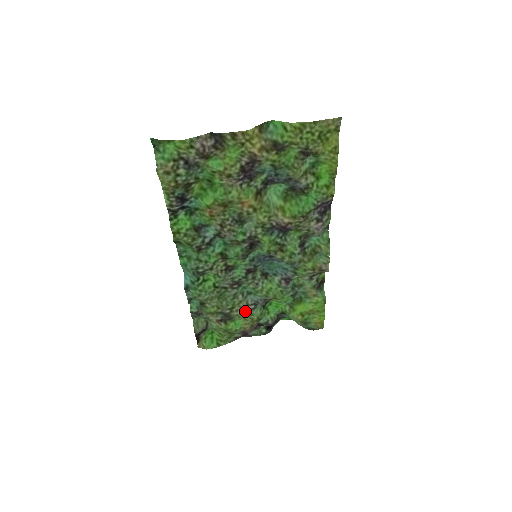
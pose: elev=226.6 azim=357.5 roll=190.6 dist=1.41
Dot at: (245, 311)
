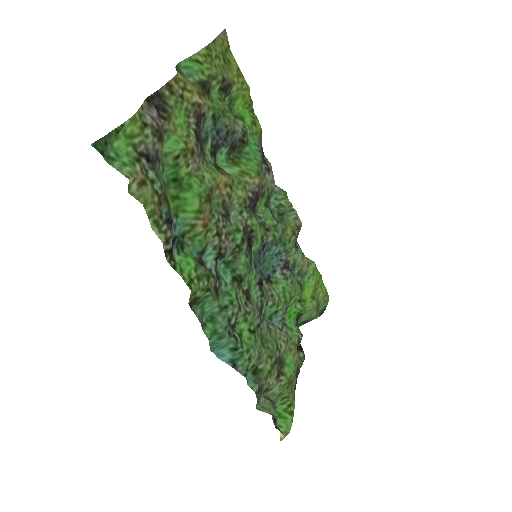
Dot at: (285, 339)
